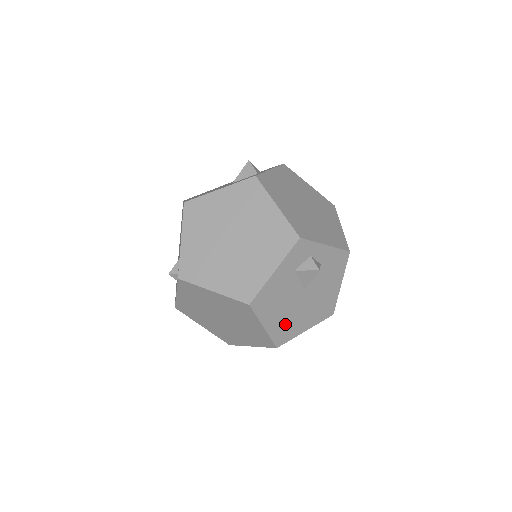
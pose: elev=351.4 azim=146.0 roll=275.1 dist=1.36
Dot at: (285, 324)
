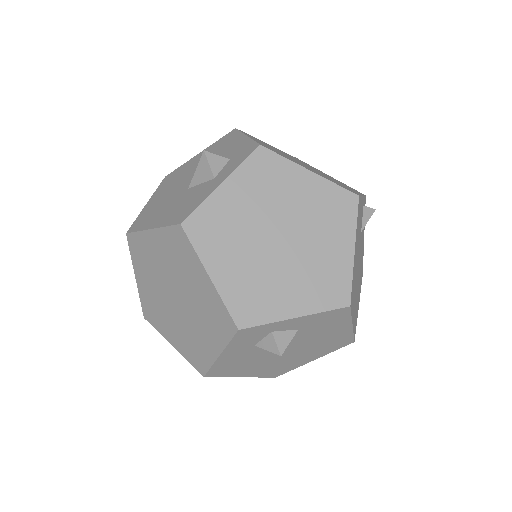
Dot at: (274, 367)
